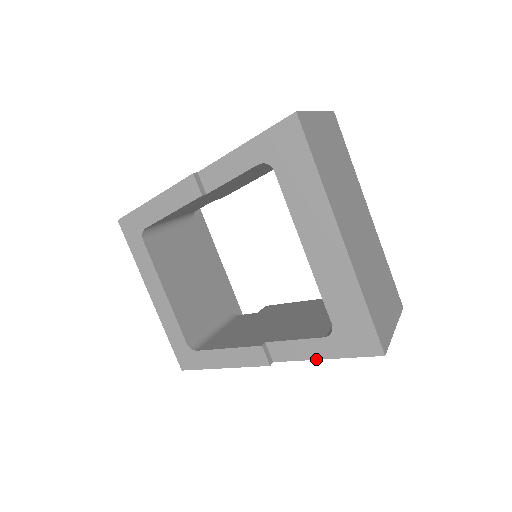
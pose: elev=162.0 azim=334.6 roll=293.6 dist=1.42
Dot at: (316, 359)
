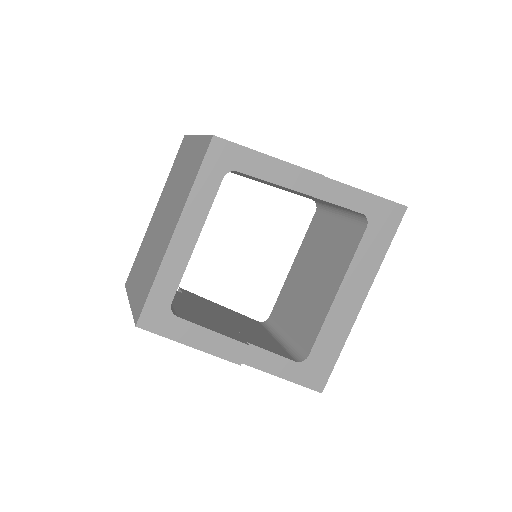
Dot at: (276, 375)
